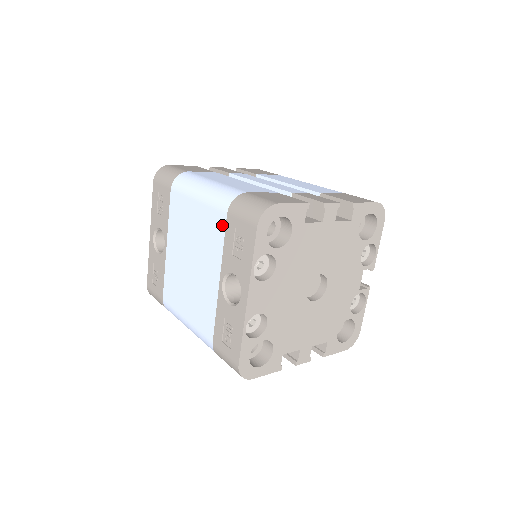
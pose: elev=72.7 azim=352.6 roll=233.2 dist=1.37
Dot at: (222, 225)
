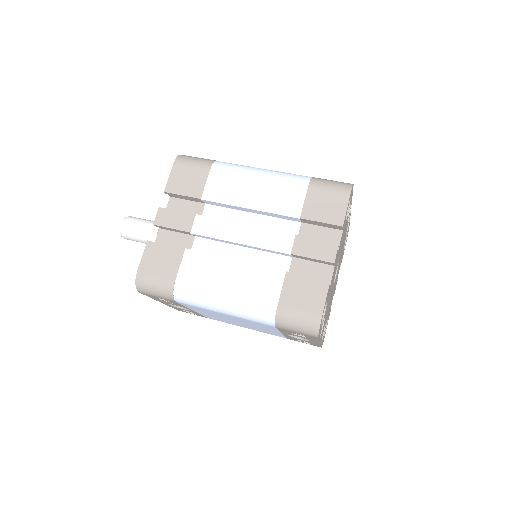
Dot at: (271, 327)
